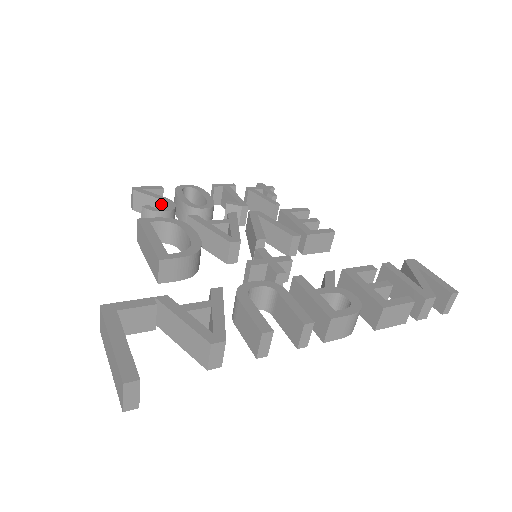
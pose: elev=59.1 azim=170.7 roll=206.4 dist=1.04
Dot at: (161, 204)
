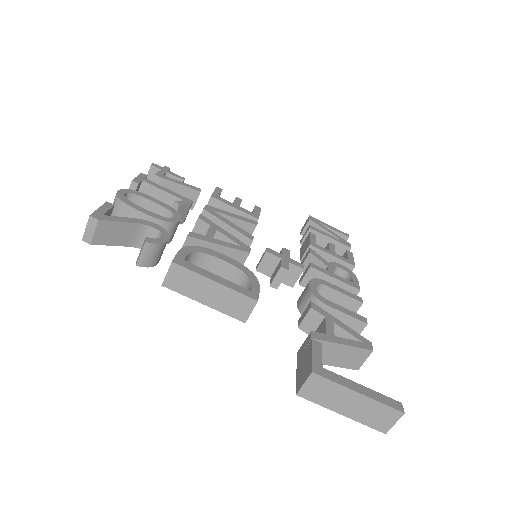
Dot at: (139, 229)
